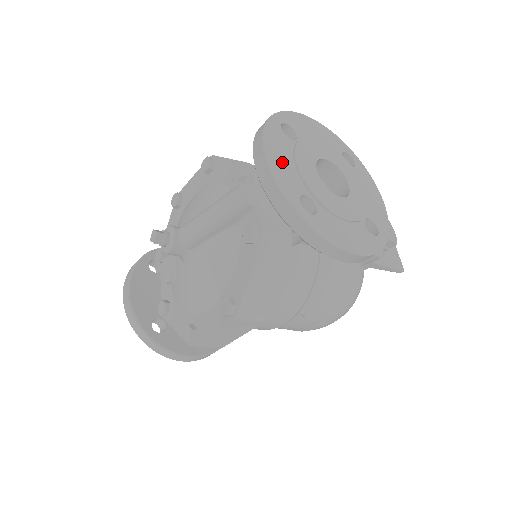
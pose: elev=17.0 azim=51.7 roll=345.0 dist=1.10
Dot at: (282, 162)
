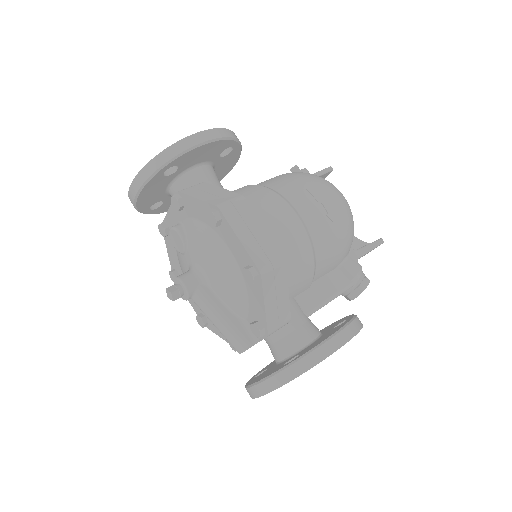
Dot at: occluded
